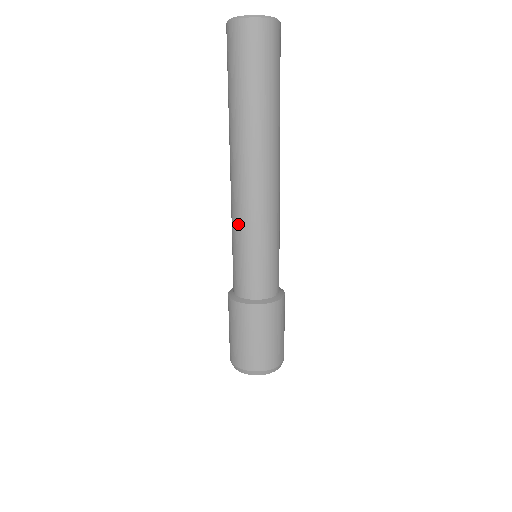
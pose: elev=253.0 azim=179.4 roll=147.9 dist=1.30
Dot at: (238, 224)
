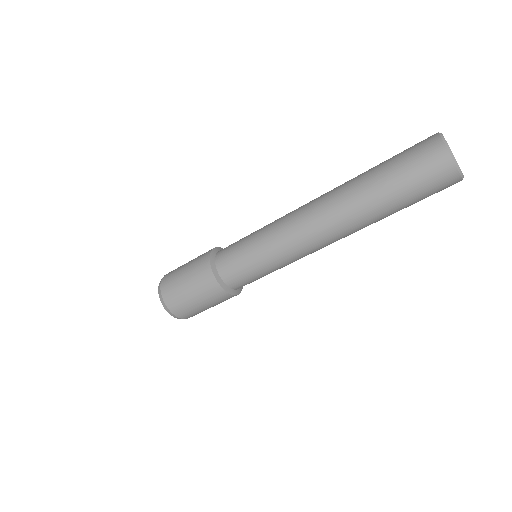
Dot at: (275, 240)
